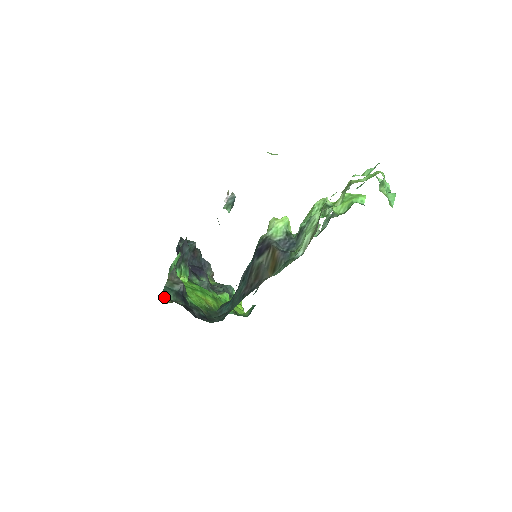
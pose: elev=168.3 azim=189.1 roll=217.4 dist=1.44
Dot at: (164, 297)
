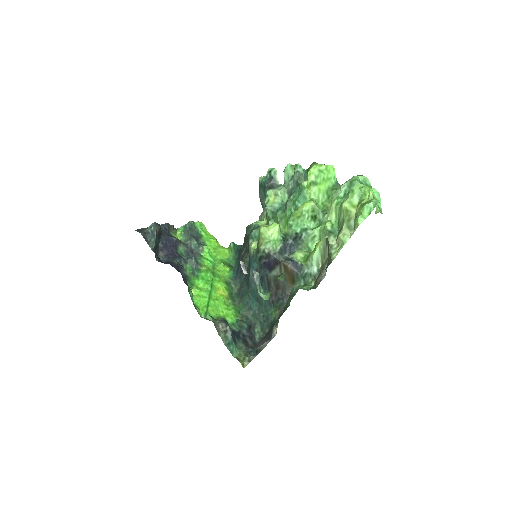
Dot at: (242, 363)
